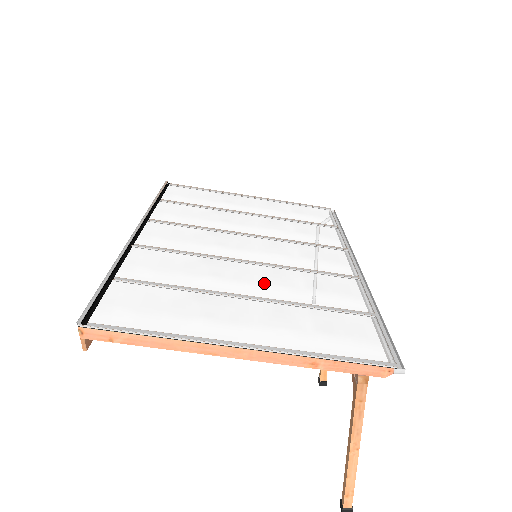
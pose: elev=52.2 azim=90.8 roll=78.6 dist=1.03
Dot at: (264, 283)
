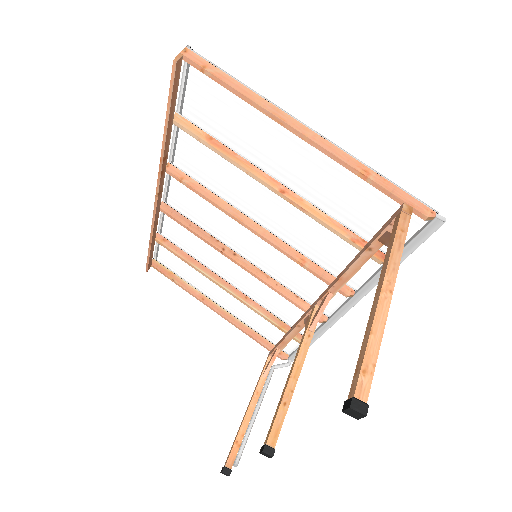
Dot at: (288, 214)
